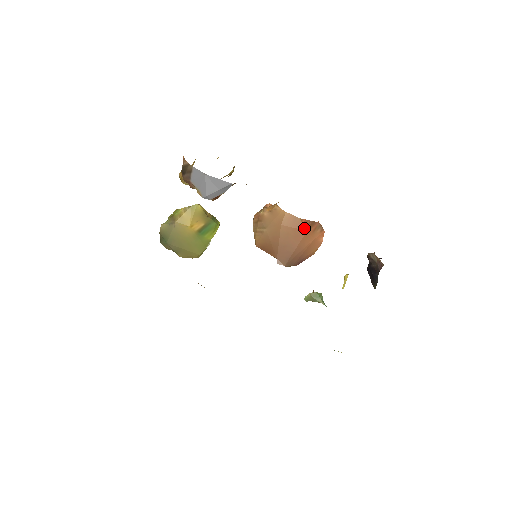
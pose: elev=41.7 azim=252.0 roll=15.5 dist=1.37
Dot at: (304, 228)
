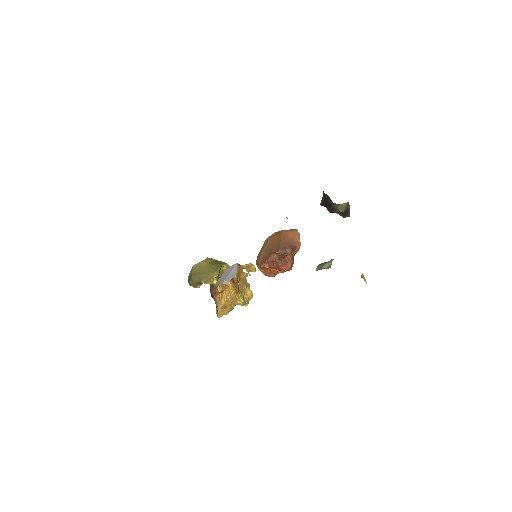
Dot at: (280, 231)
